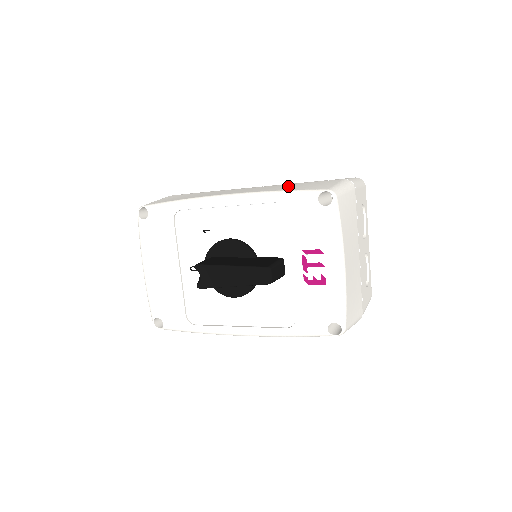
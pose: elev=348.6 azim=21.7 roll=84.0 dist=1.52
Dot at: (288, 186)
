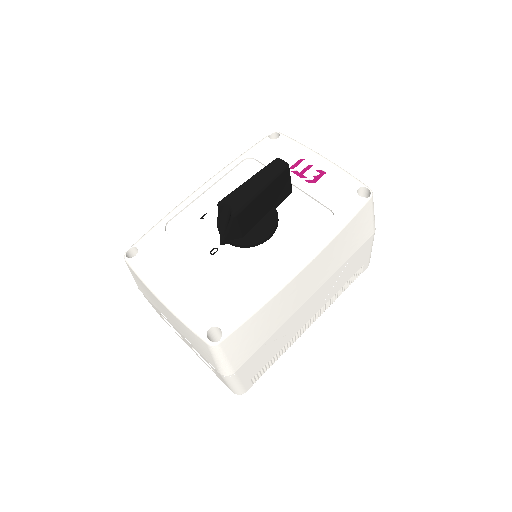
Dot at: occluded
